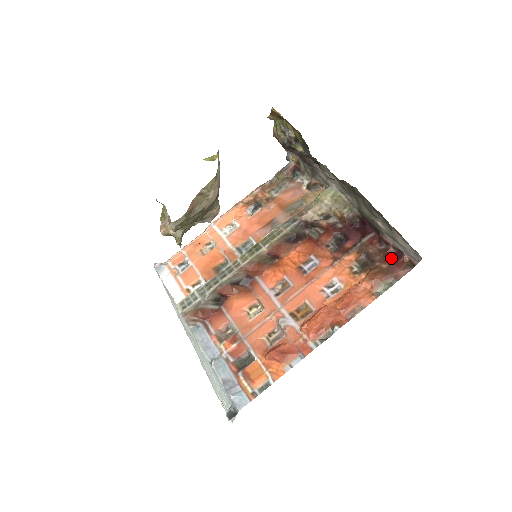
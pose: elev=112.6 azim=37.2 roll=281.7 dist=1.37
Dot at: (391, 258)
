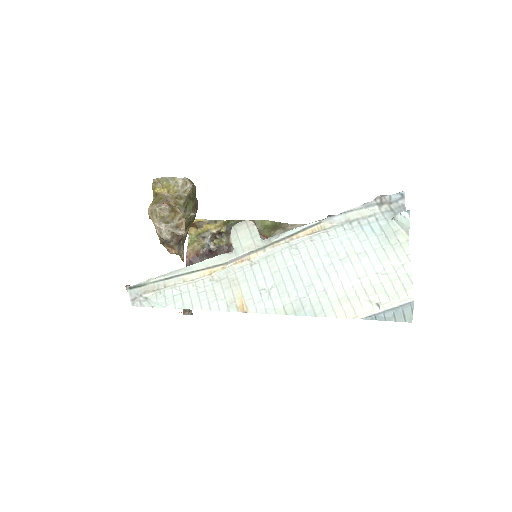
Dot at: occluded
